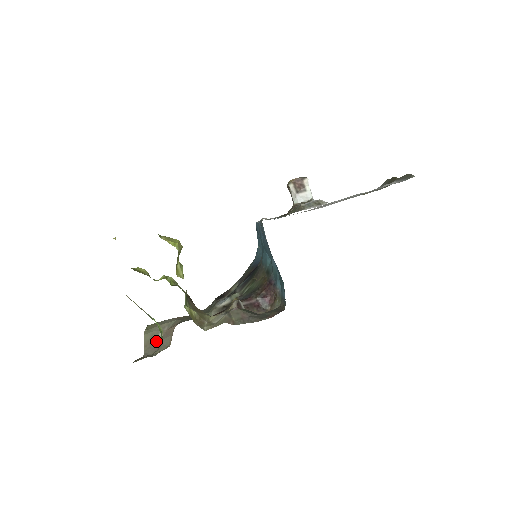
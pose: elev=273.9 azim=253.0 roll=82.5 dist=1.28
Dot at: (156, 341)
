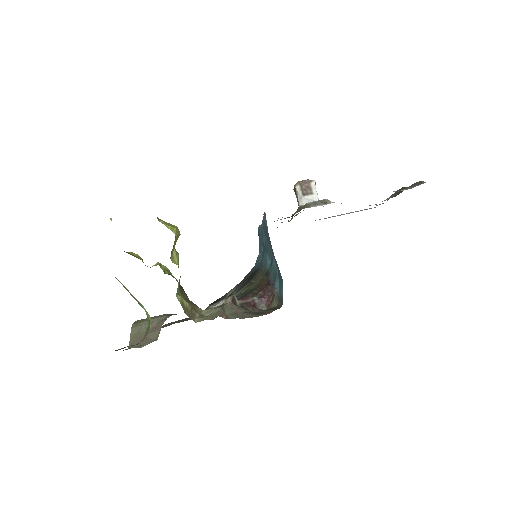
Dot at: (143, 335)
